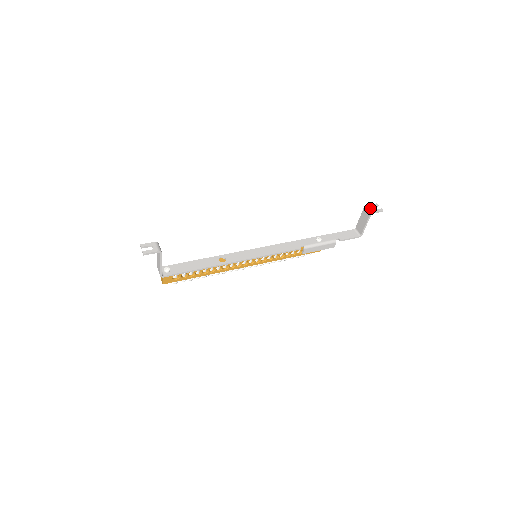
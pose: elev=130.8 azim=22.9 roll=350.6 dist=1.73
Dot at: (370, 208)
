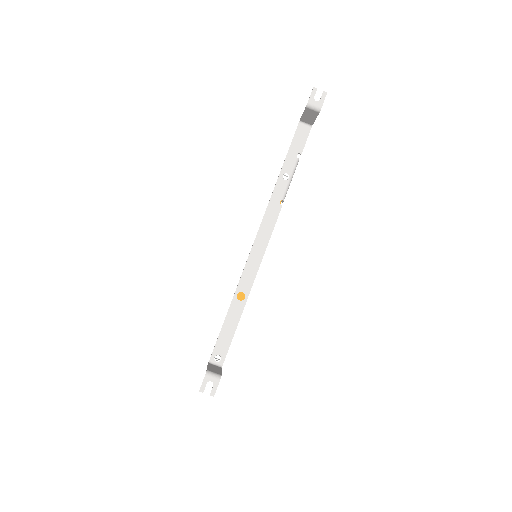
Dot at: (314, 104)
